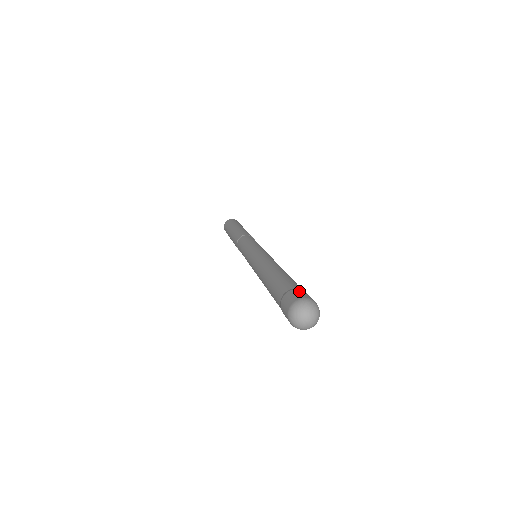
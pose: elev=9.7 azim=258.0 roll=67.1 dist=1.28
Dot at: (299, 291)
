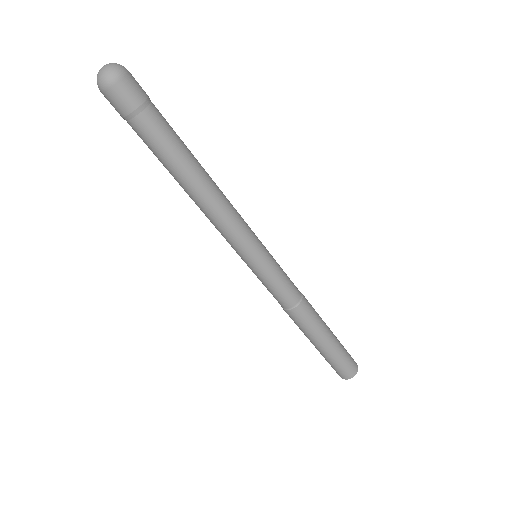
Dot at: occluded
